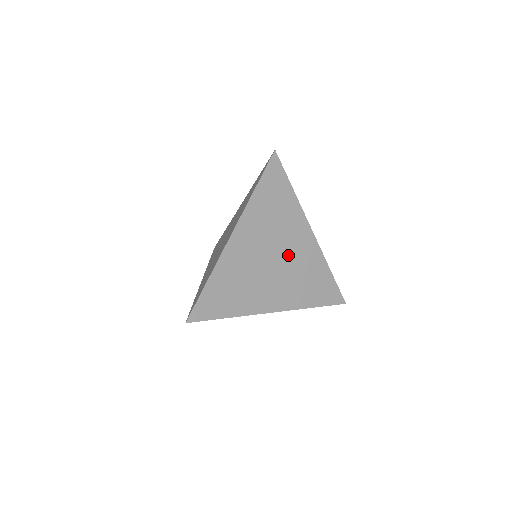
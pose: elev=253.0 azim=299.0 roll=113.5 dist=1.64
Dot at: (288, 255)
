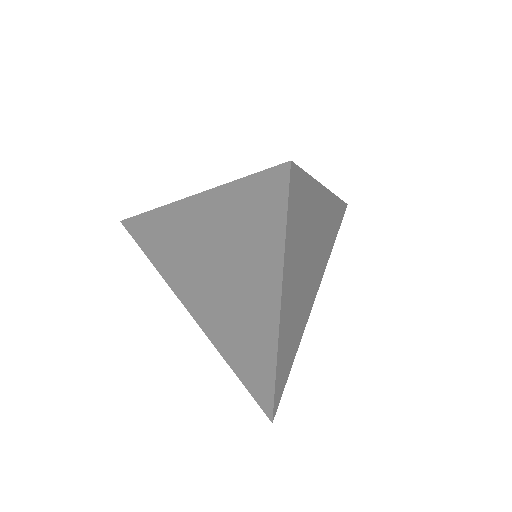
Dot at: (308, 286)
